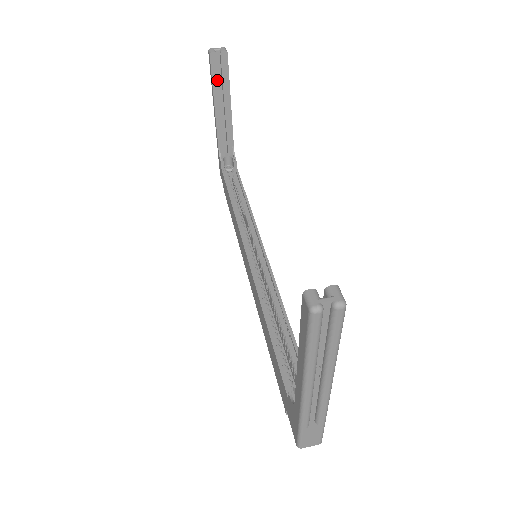
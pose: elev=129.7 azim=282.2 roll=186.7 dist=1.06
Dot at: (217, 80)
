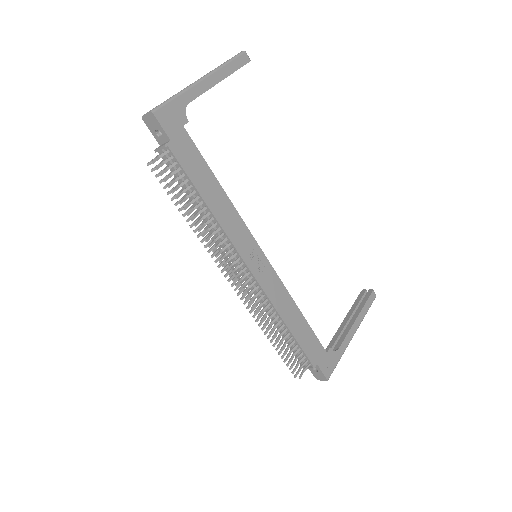
Dot at: (357, 304)
